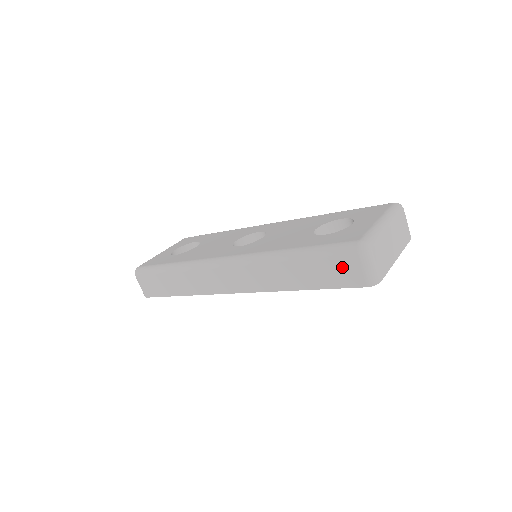
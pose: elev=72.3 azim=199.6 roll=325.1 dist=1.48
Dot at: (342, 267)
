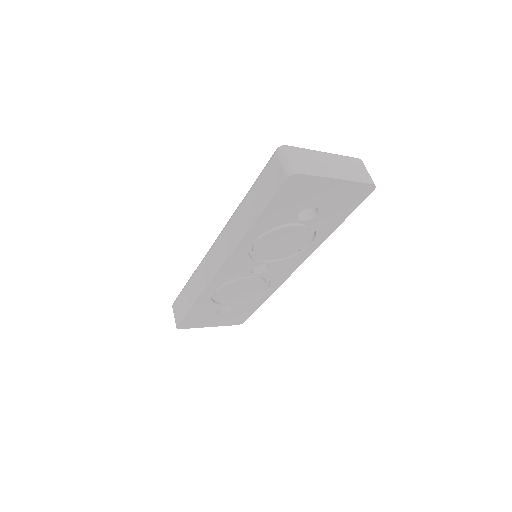
Dot at: (270, 175)
